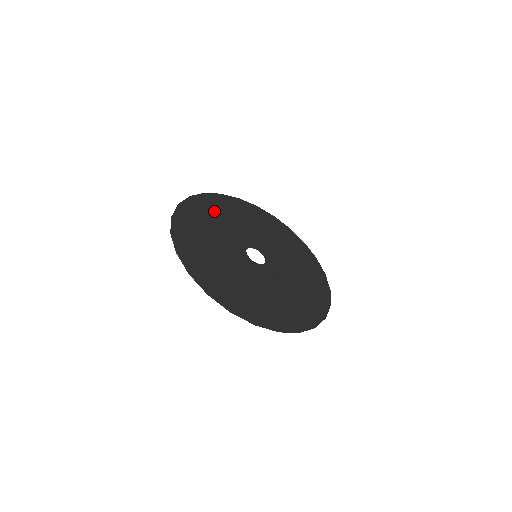
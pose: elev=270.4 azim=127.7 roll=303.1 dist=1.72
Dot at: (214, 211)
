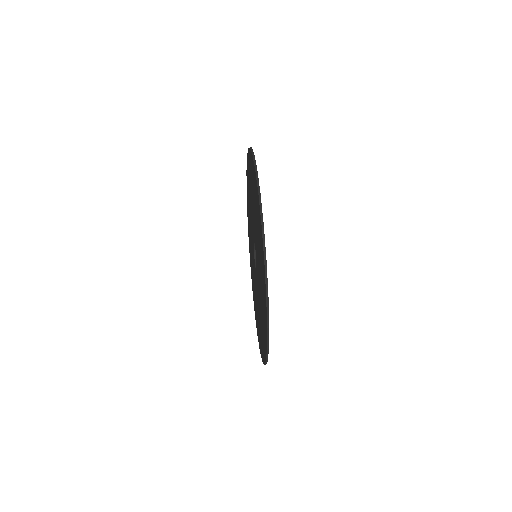
Dot at: occluded
